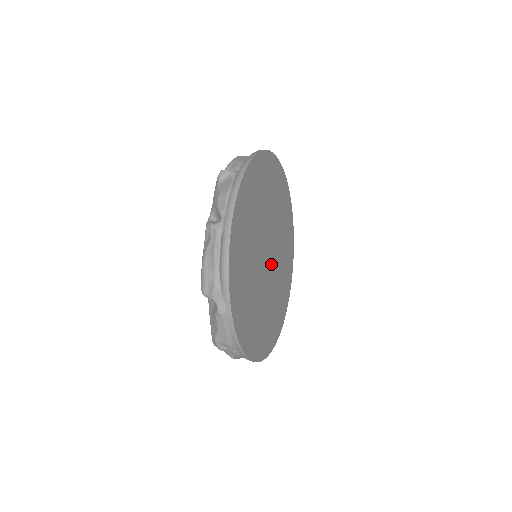
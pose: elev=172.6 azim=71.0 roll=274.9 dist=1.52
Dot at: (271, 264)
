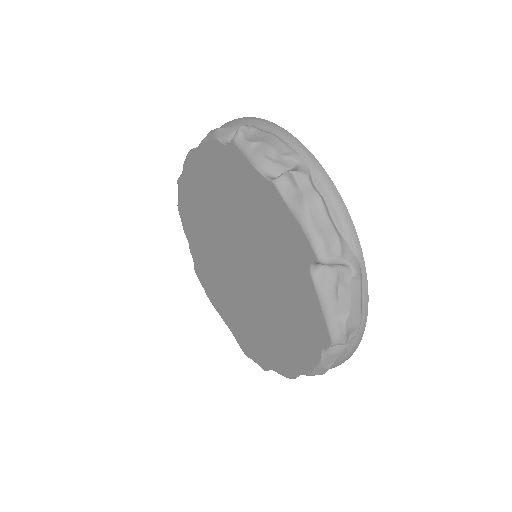
Dot at: occluded
